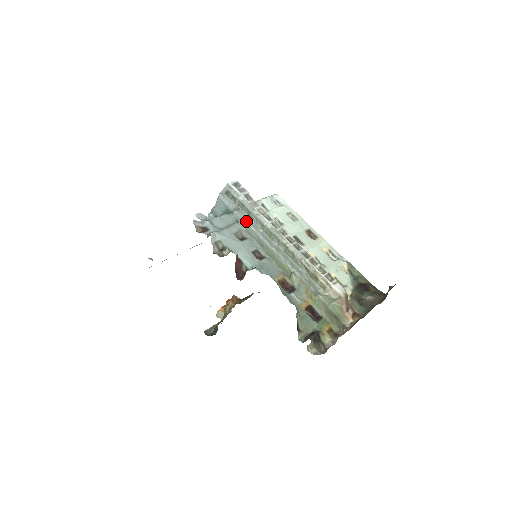
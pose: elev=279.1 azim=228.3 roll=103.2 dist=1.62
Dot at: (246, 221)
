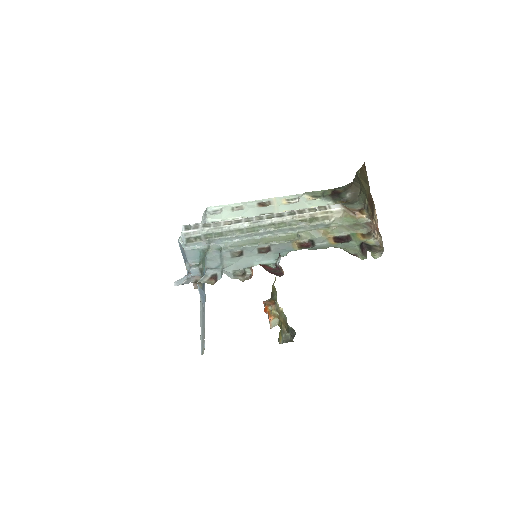
Dot at: (226, 241)
